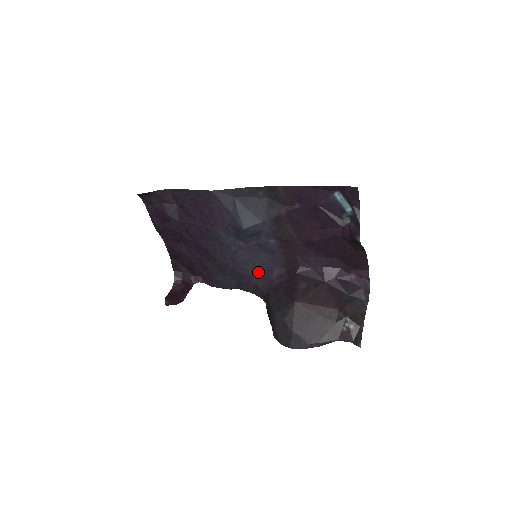
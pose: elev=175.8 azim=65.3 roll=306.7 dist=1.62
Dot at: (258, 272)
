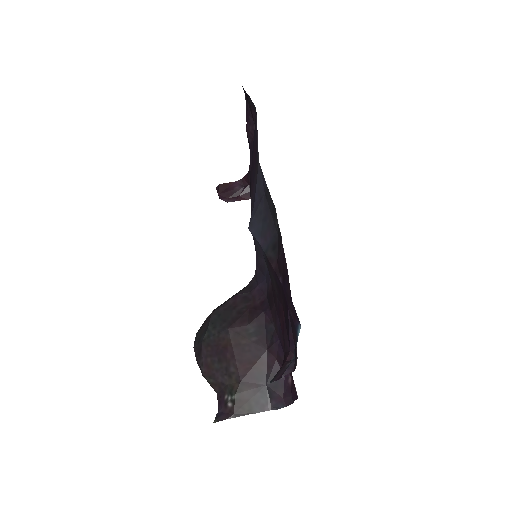
Dot at: (260, 265)
